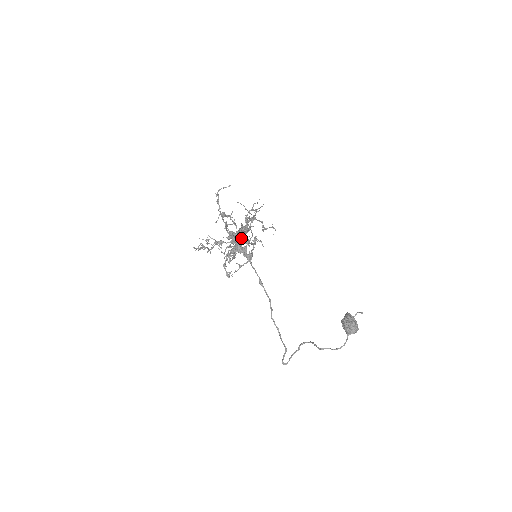
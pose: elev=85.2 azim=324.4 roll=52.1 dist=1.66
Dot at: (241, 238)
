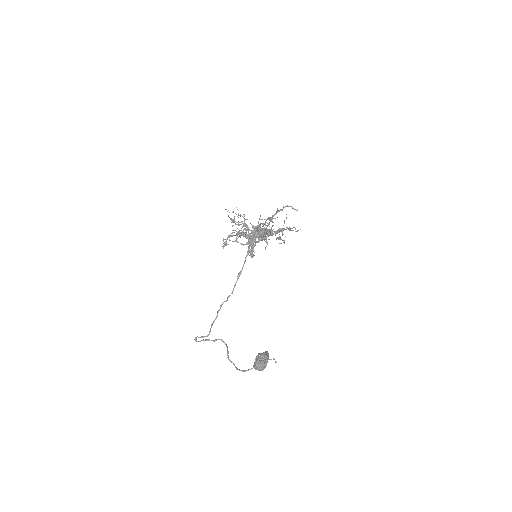
Dot at: (260, 234)
